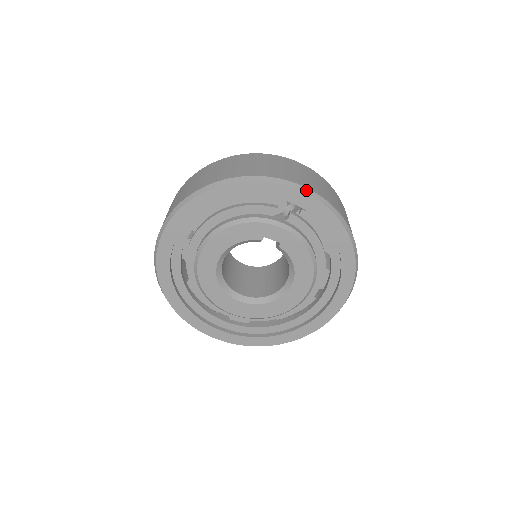
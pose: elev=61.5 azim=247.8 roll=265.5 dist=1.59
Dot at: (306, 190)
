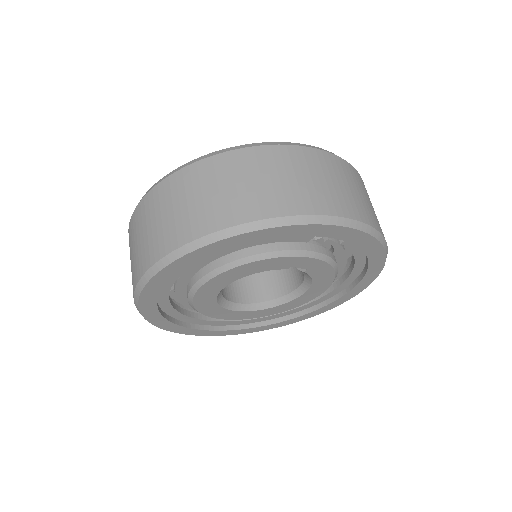
Dot at: (364, 227)
